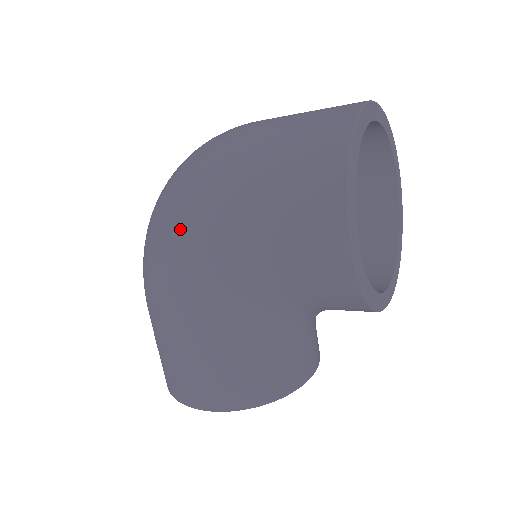
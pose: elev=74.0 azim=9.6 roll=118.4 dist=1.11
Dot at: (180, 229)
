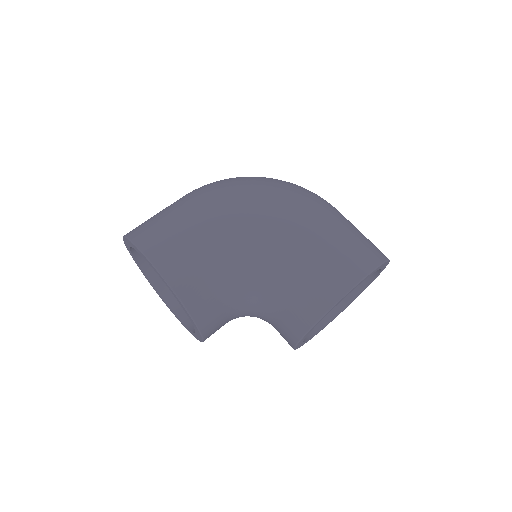
Dot at: (279, 195)
